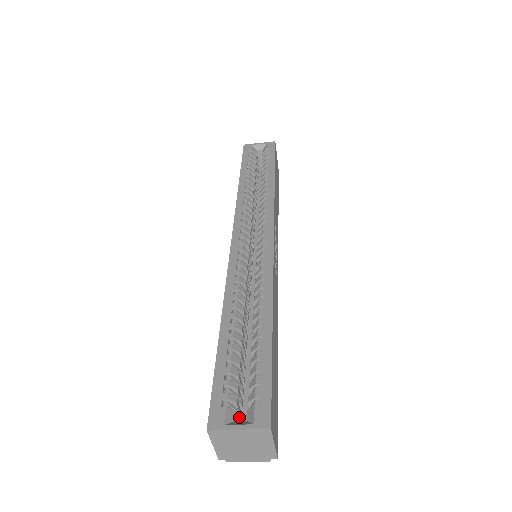
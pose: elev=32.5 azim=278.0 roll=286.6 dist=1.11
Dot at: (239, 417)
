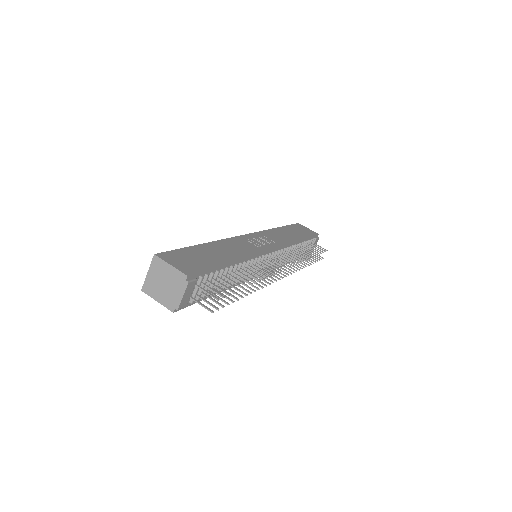
Dot at: occluded
